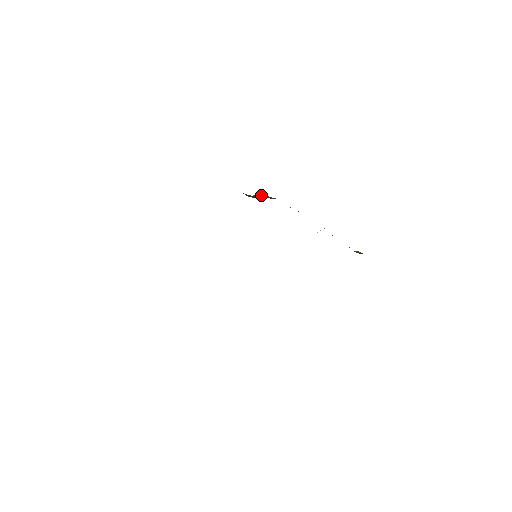
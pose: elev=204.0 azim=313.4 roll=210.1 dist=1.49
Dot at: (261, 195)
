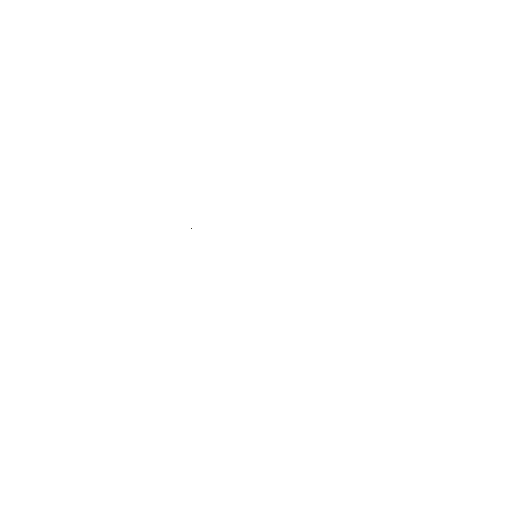
Dot at: occluded
